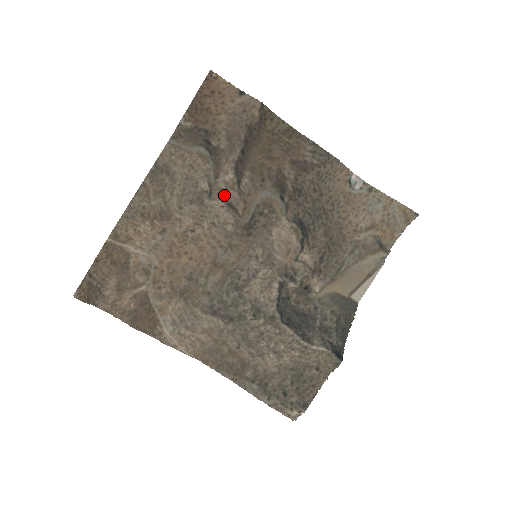
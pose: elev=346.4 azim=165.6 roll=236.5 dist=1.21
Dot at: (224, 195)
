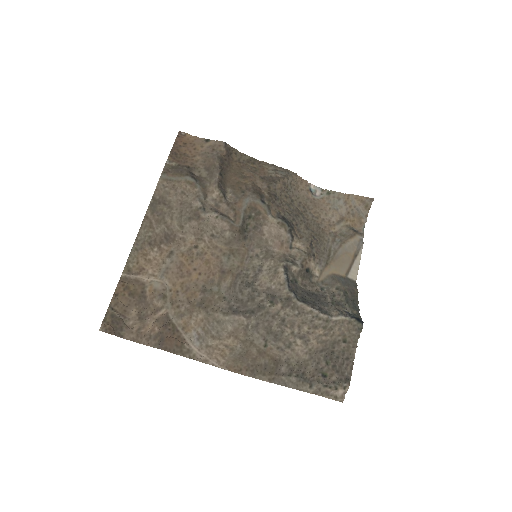
Dot at: (215, 208)
